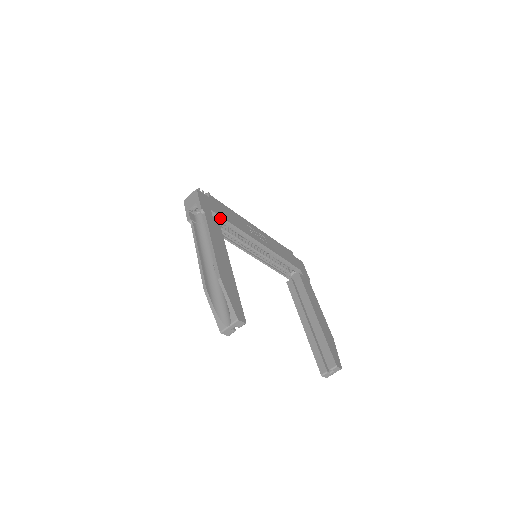
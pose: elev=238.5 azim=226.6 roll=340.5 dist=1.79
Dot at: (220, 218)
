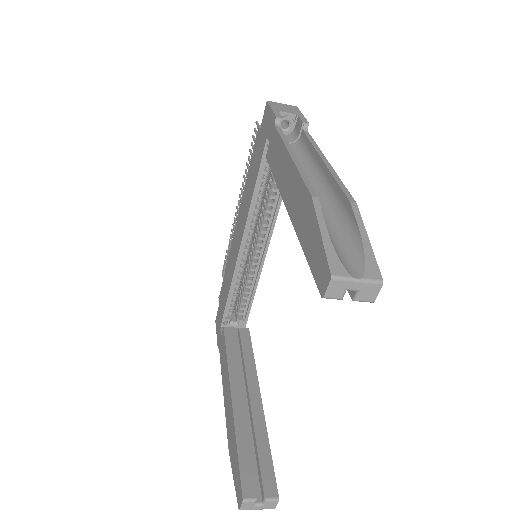
Dot at: occluded
